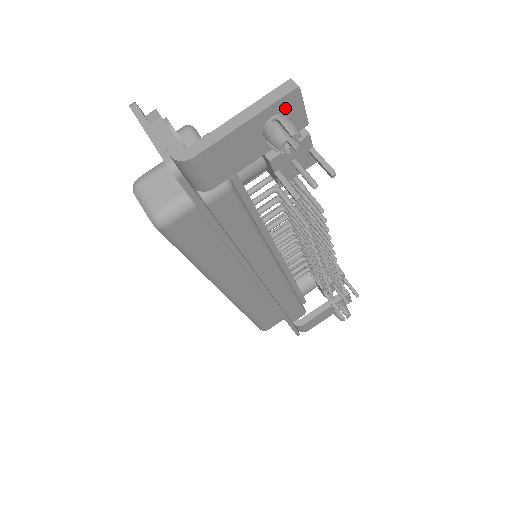
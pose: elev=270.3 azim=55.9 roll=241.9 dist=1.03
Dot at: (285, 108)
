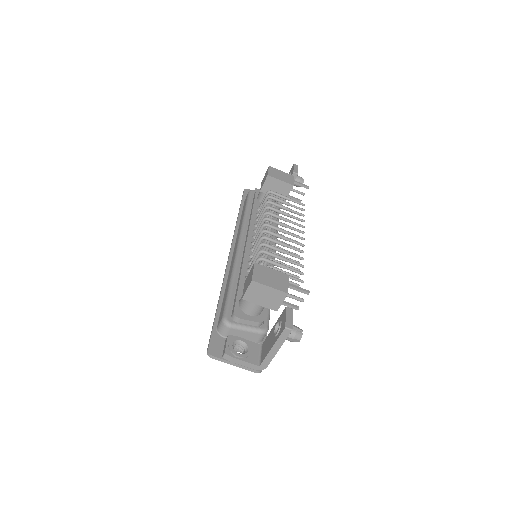
Dot at: occluded
